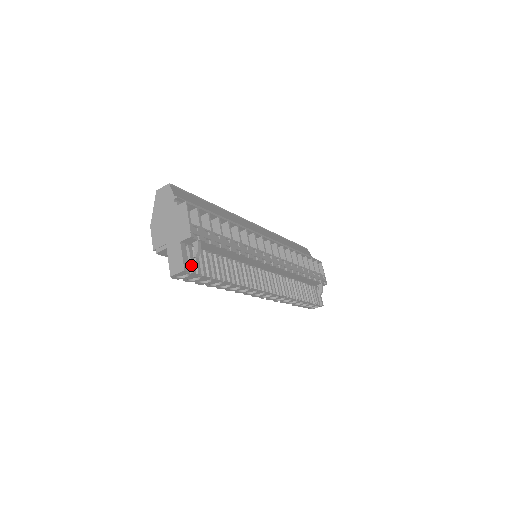
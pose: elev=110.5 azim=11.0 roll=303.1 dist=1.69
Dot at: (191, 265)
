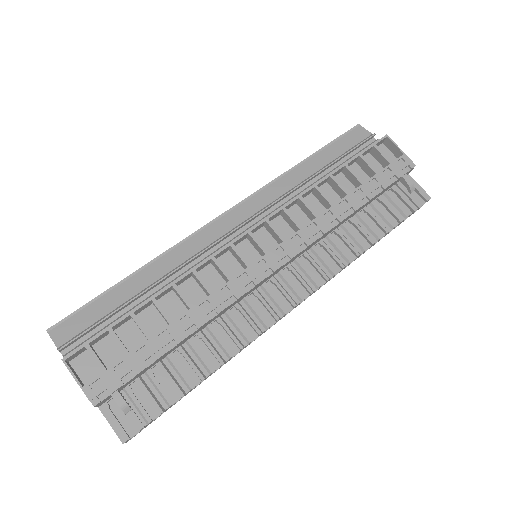
Dot at: (131, 422)
